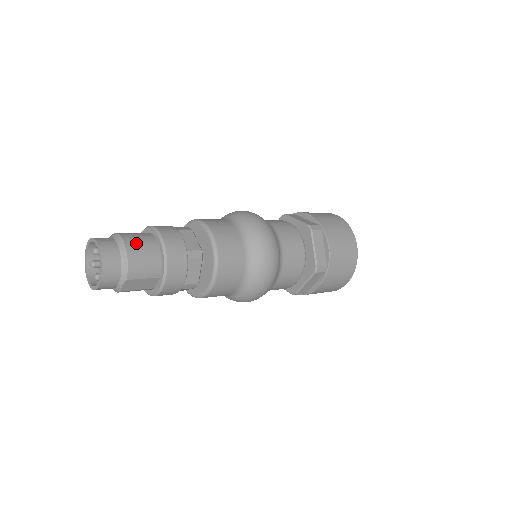
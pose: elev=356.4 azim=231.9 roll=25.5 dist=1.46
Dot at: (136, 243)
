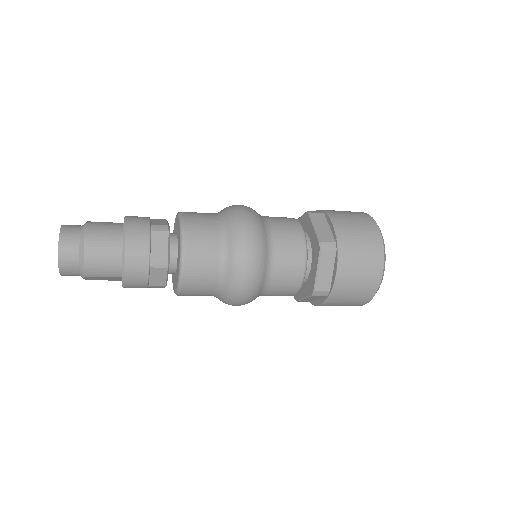
Dot at: (97, 243)
